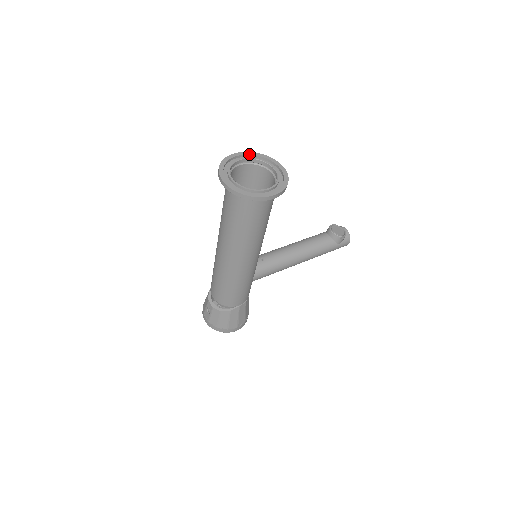
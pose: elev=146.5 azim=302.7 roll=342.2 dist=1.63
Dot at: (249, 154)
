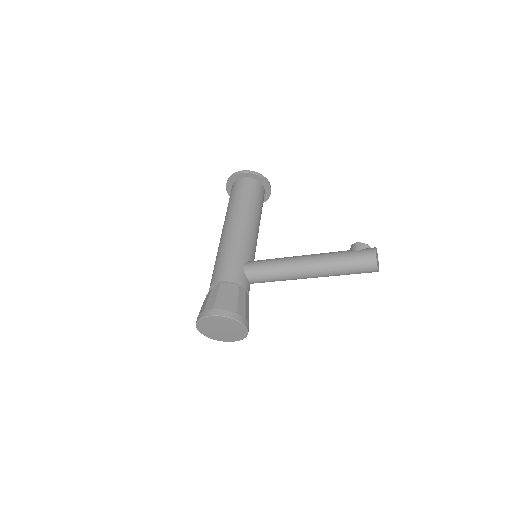
Dot at: occluded
